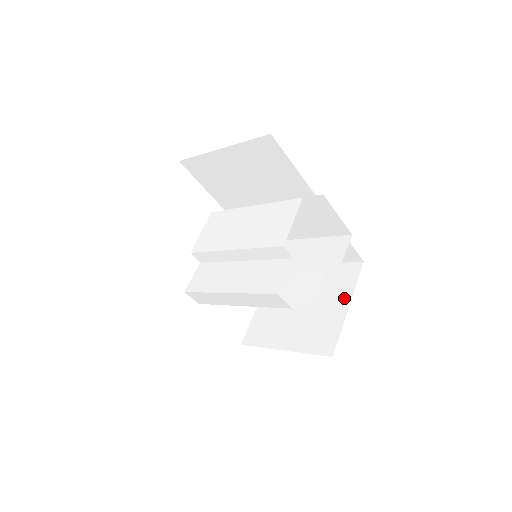
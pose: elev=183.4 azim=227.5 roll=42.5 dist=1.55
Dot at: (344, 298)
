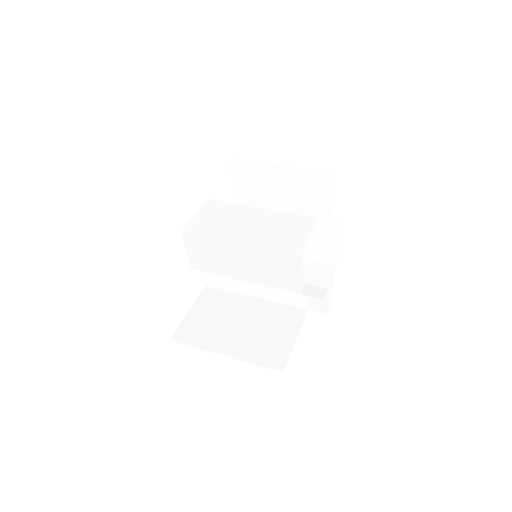
Dot at: (325, 208)
